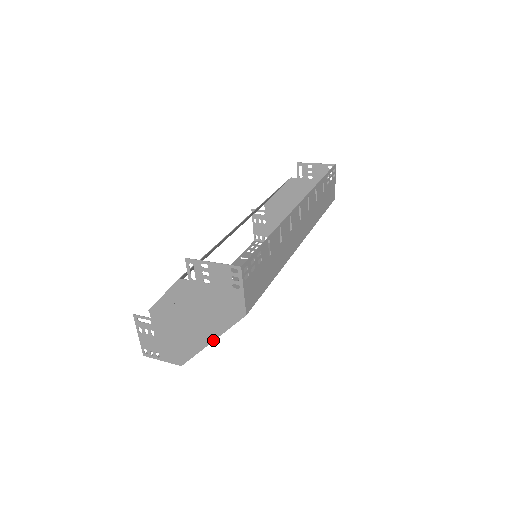
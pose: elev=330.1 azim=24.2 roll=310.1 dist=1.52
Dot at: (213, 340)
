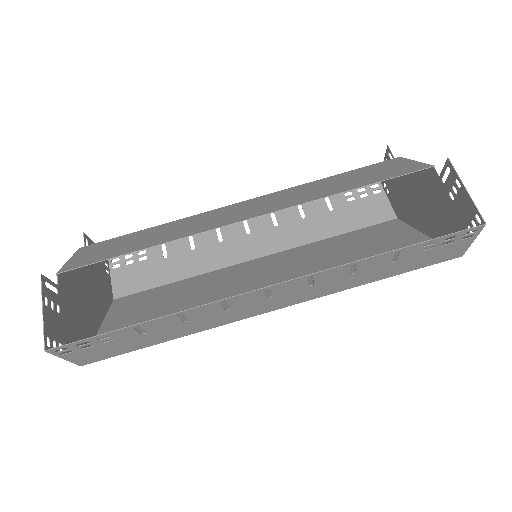
Dot at: (97, 330)
